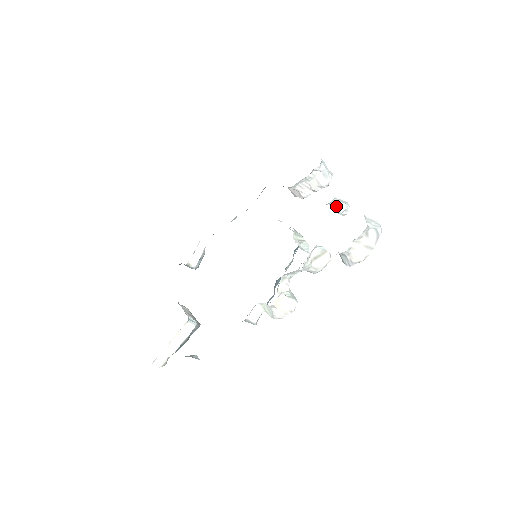
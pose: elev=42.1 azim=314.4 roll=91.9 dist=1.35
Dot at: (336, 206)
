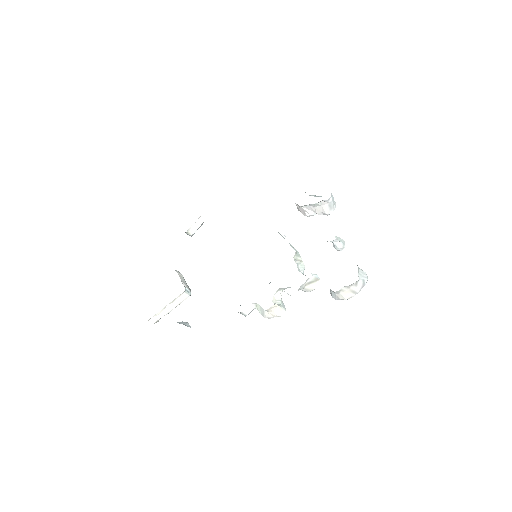
Dot at: (335, 244)
